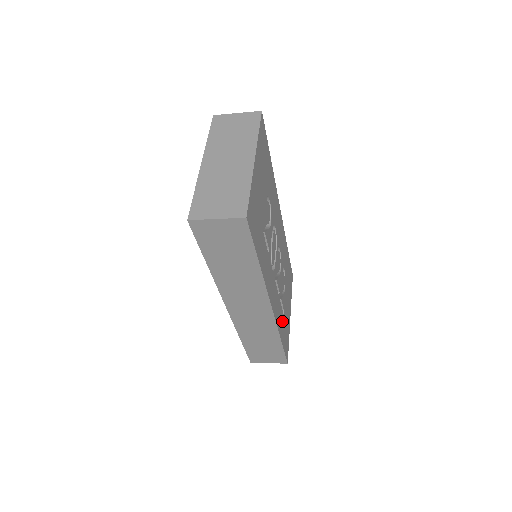
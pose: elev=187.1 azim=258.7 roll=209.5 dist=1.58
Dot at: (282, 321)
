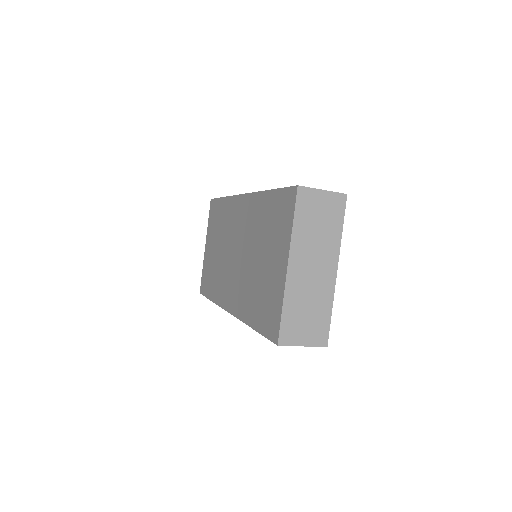
Dot at: occluded
